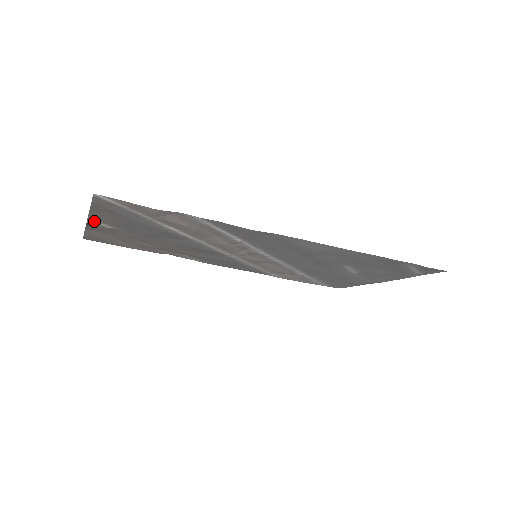
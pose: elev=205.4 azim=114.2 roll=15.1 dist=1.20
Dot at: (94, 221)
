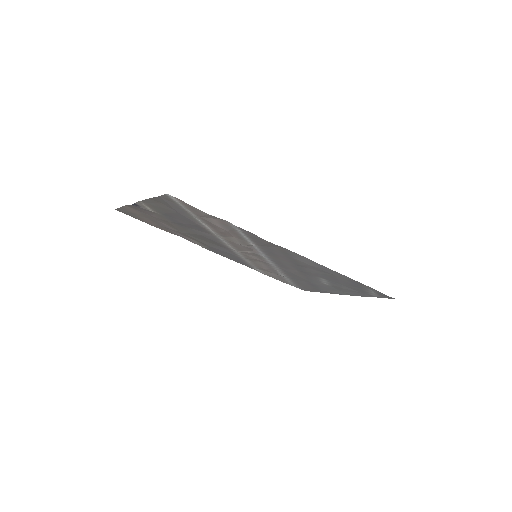
Dot at: (142, 204)
